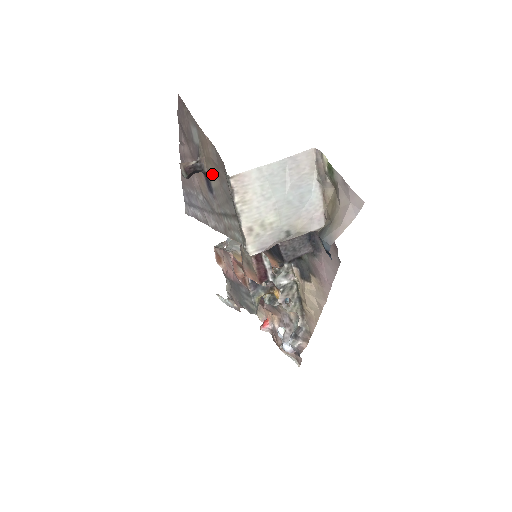
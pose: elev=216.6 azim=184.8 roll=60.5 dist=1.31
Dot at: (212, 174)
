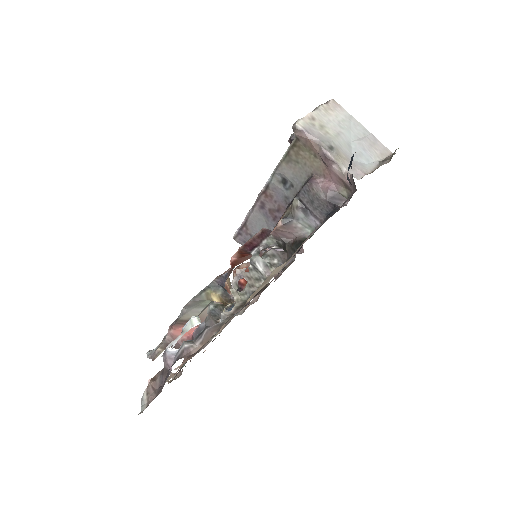
Dot at: occluded
